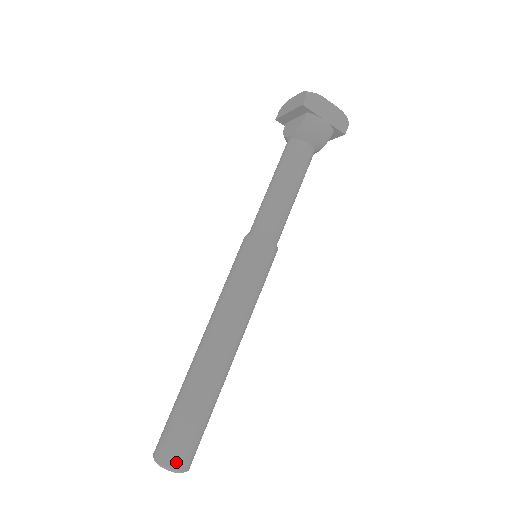
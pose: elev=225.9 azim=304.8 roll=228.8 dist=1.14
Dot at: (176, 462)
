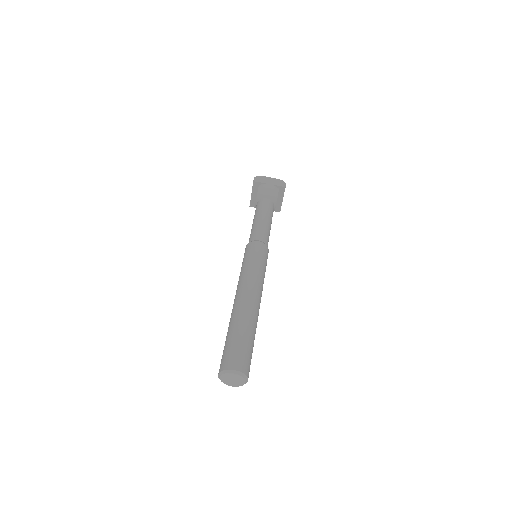
Dot at: (233, 365)
